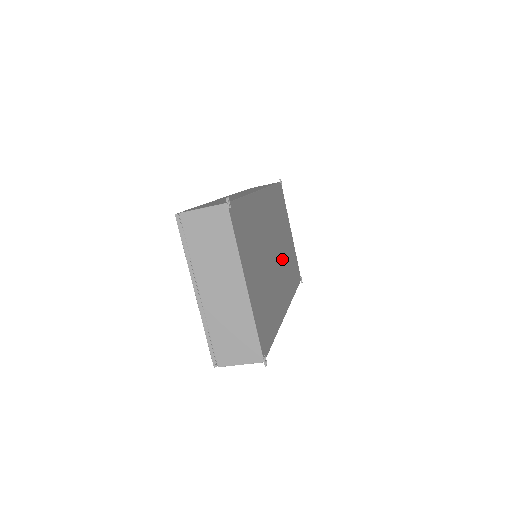
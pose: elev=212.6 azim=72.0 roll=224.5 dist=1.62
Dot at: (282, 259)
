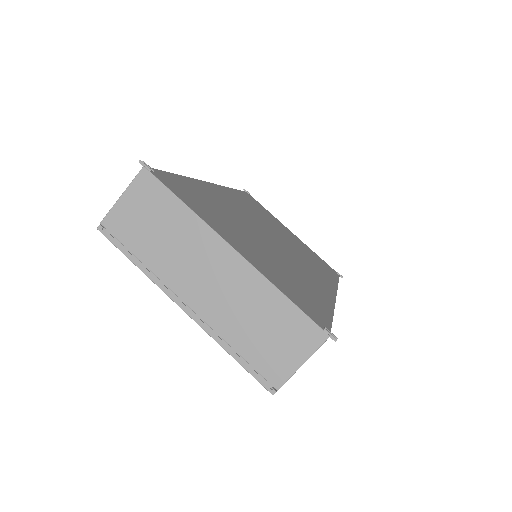
Dot at: (293, 249)
